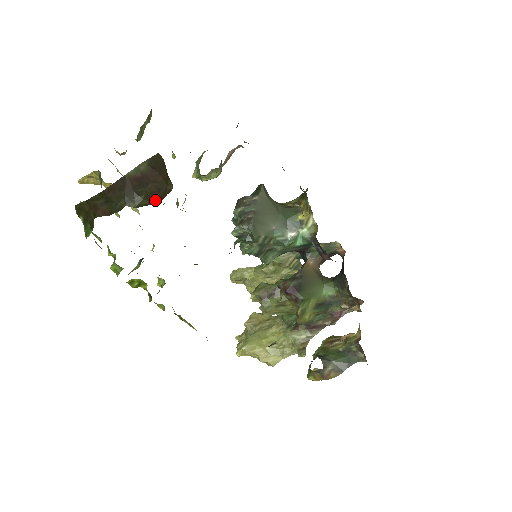
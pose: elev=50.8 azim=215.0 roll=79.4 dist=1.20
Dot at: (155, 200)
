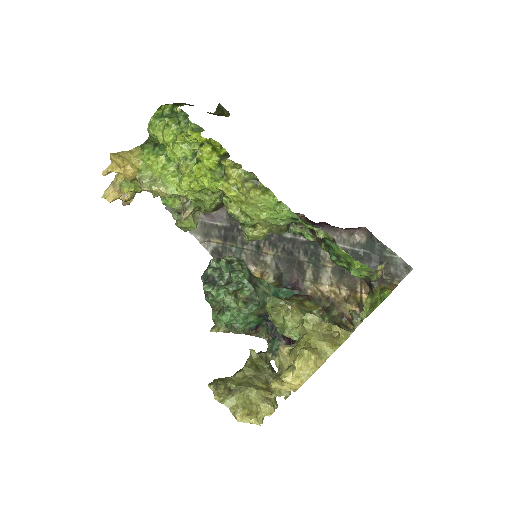
Dot at: occluded
